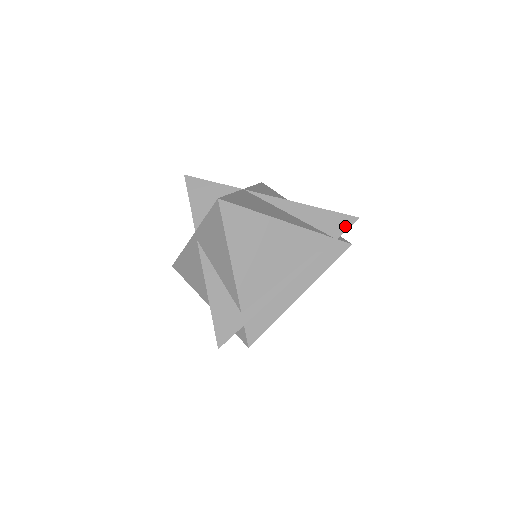
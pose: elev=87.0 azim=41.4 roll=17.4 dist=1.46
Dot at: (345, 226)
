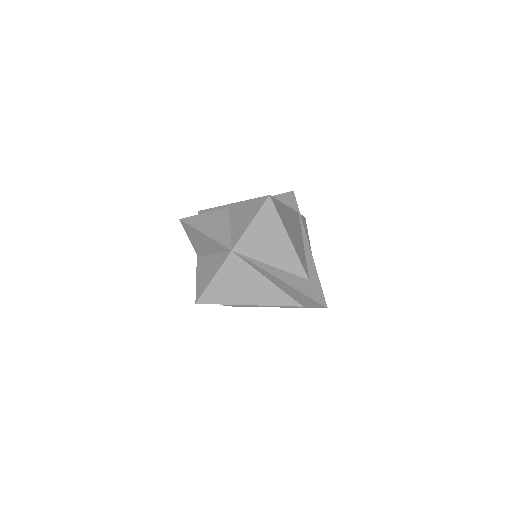
Dot at: (314, 306)
